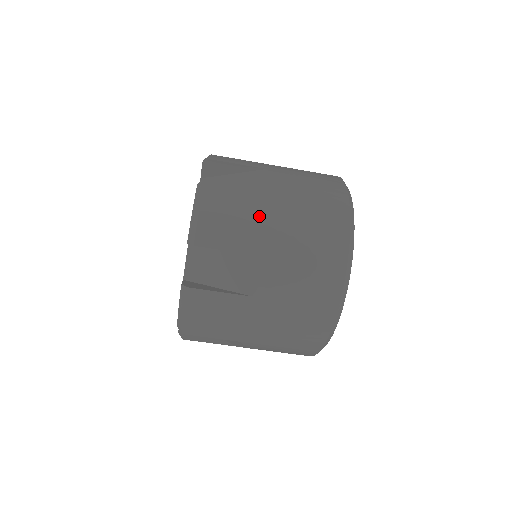
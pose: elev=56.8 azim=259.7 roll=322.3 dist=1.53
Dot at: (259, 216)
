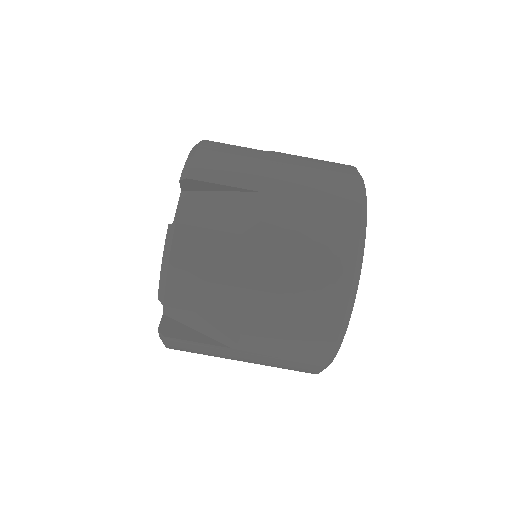
Dot at: (260, 162)
